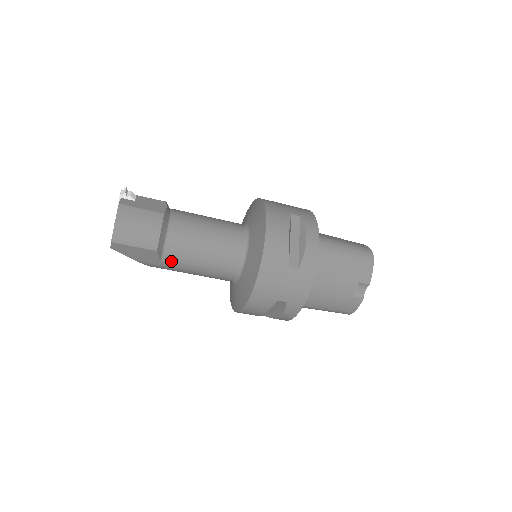
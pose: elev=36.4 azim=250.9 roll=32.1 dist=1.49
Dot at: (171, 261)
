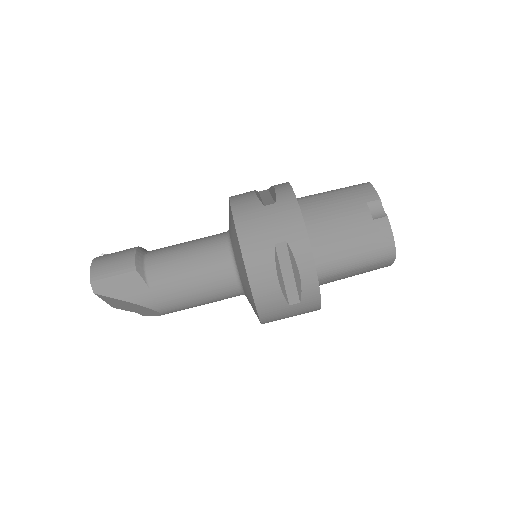
Dot at: (159, 281)
